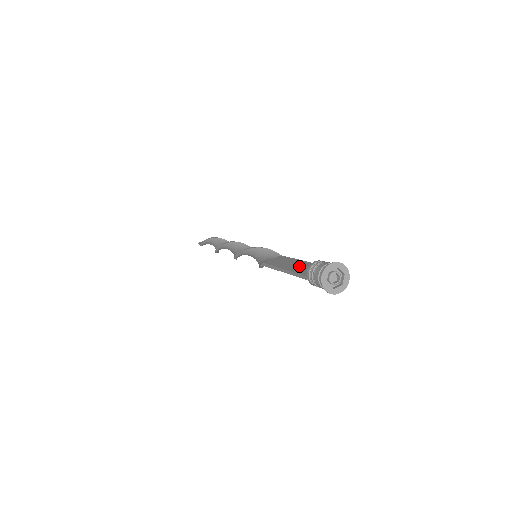
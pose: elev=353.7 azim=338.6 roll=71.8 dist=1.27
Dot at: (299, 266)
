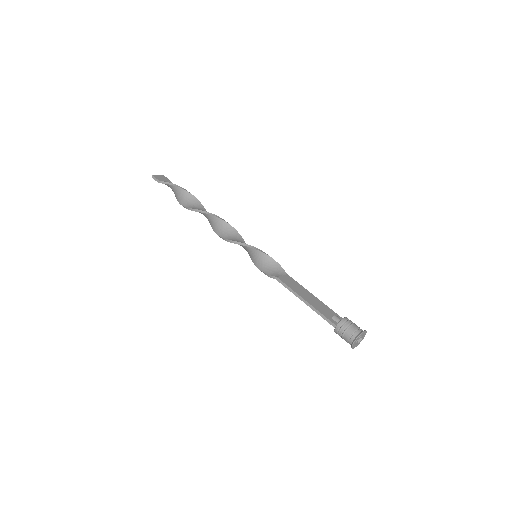
Dot at: (319, 305)
